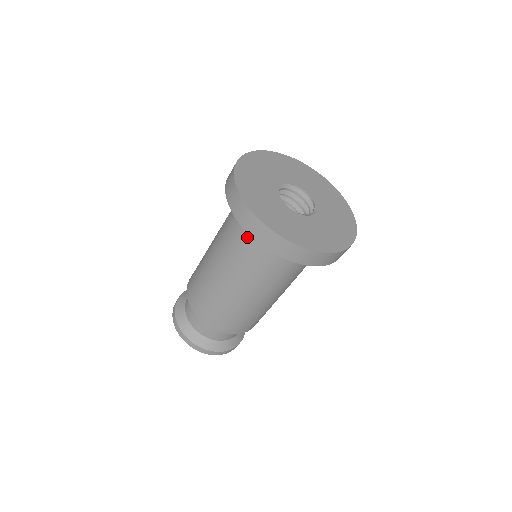
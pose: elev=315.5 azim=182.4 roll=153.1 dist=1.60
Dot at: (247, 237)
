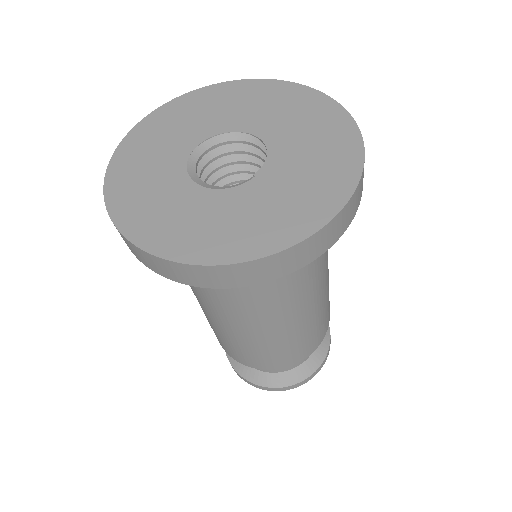
Dot at: occluded
